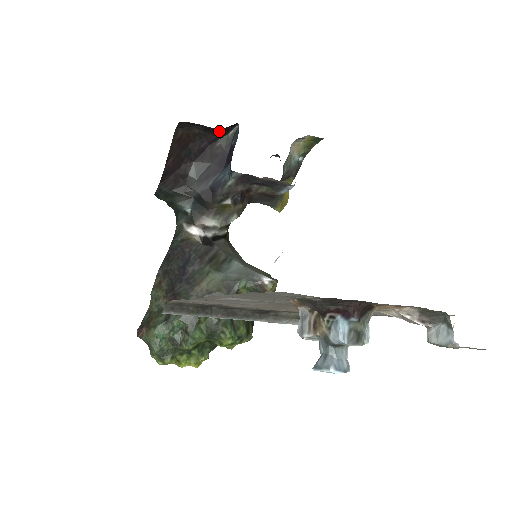
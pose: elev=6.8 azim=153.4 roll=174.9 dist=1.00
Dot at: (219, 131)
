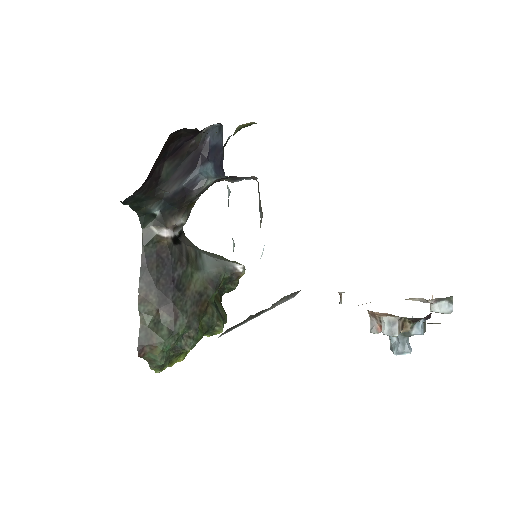
Dot at: occluded
